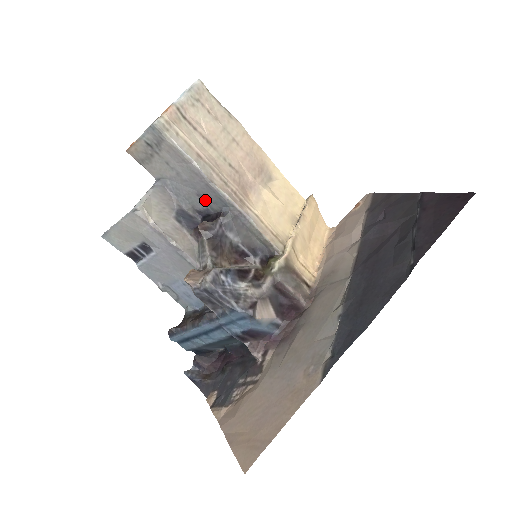
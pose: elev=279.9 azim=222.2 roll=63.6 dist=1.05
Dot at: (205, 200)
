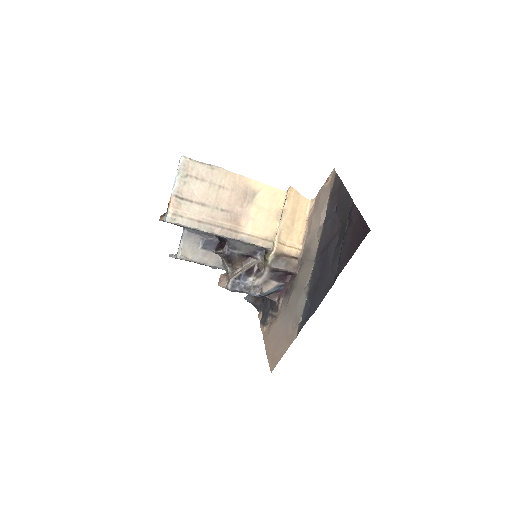
Dot at: occluded
